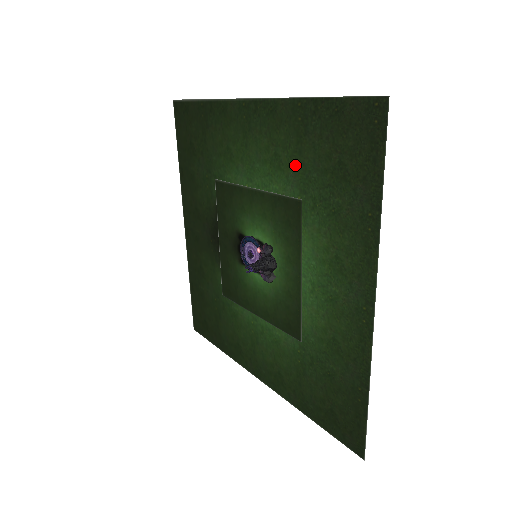
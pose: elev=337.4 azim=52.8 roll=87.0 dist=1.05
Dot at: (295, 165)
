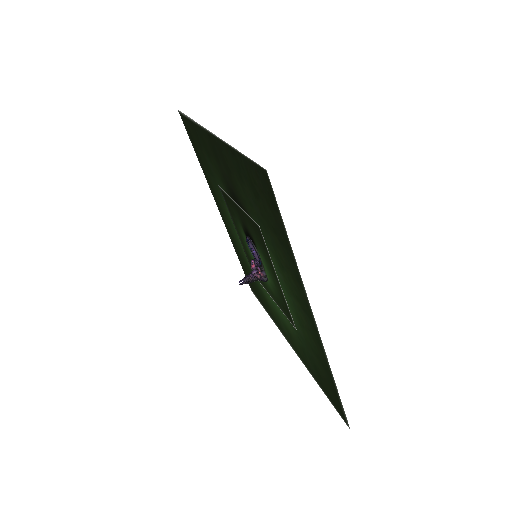
Dot at: (307, 340)
